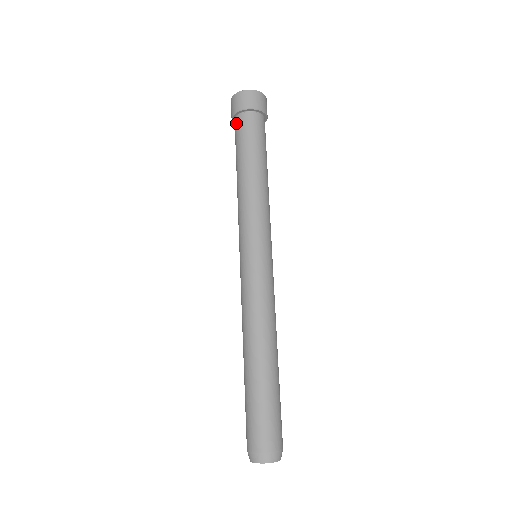
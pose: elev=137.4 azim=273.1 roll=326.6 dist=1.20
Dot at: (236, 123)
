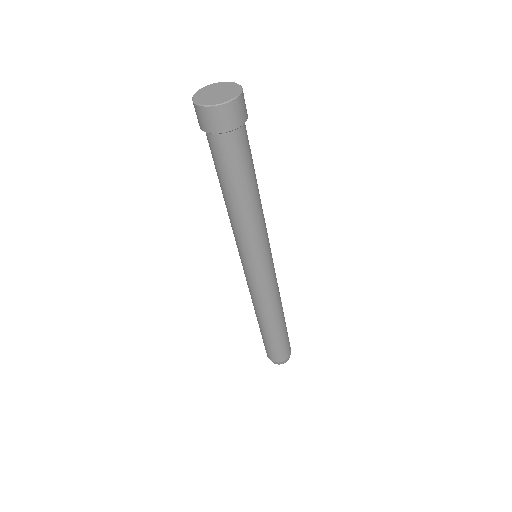
Dot at: (222, 142)
